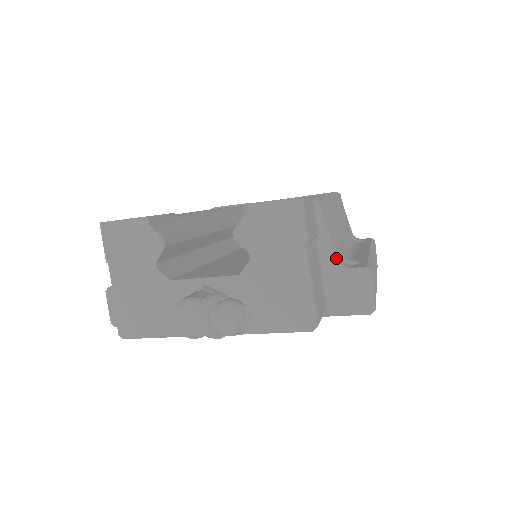
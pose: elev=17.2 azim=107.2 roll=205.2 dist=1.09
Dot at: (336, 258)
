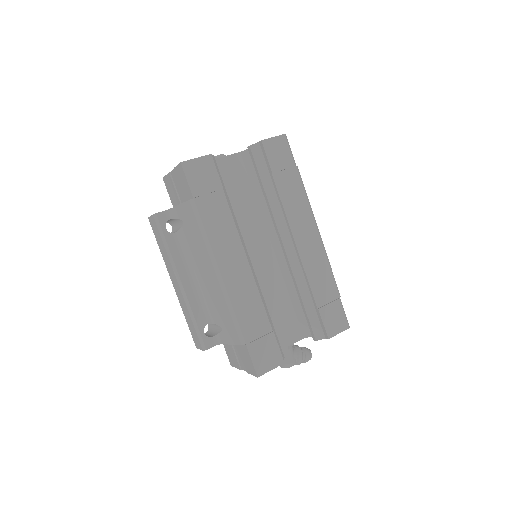
Dot at: occluded
